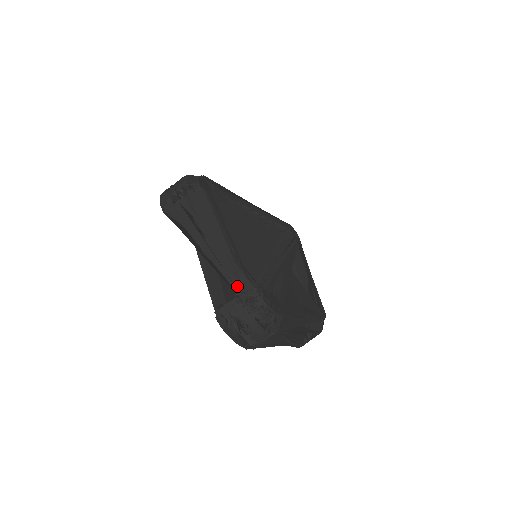
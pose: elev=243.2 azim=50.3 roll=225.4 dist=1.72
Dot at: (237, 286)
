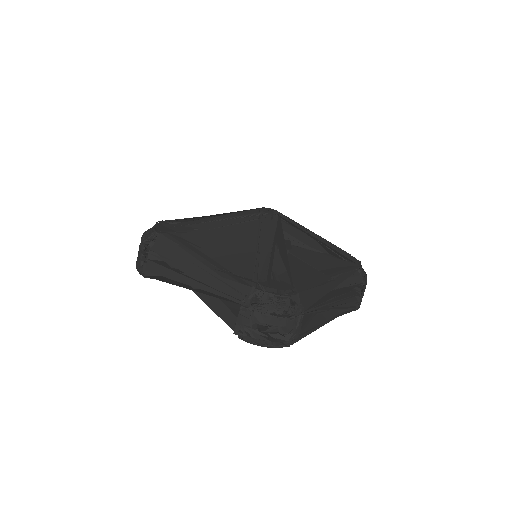
Dot at: (235, 296)
